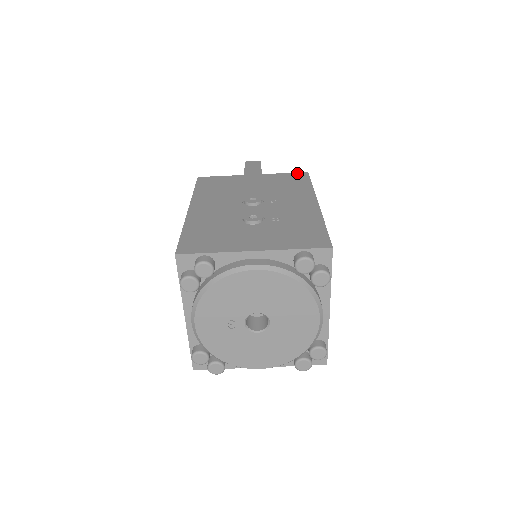
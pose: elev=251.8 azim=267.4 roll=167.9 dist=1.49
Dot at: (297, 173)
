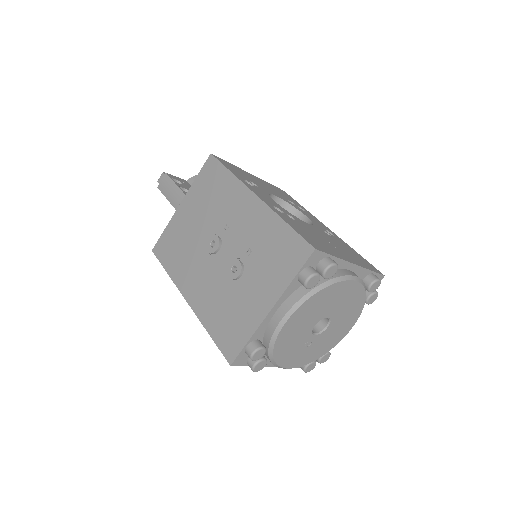
Dot at: (205, 165)
